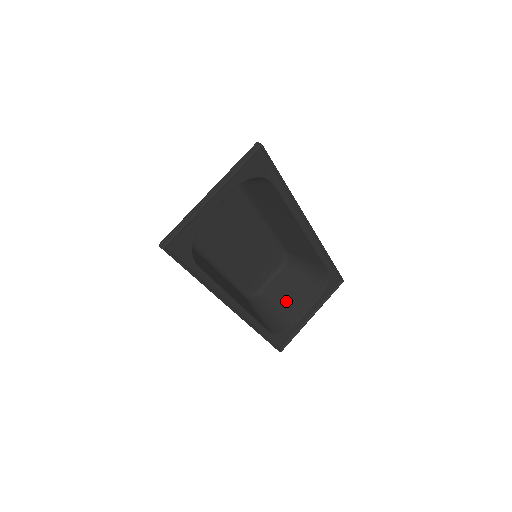
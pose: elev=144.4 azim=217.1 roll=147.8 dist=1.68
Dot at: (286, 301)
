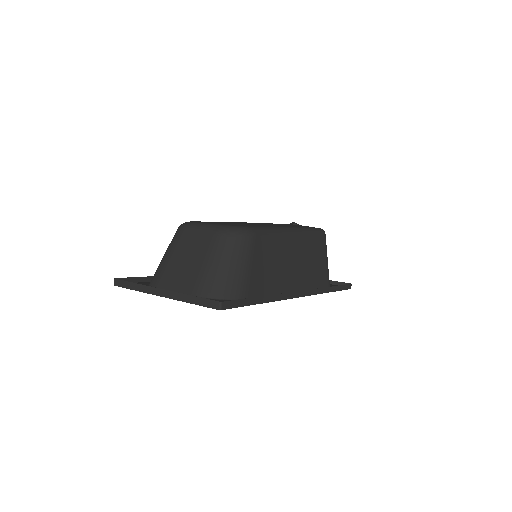
Dot at: occluded
